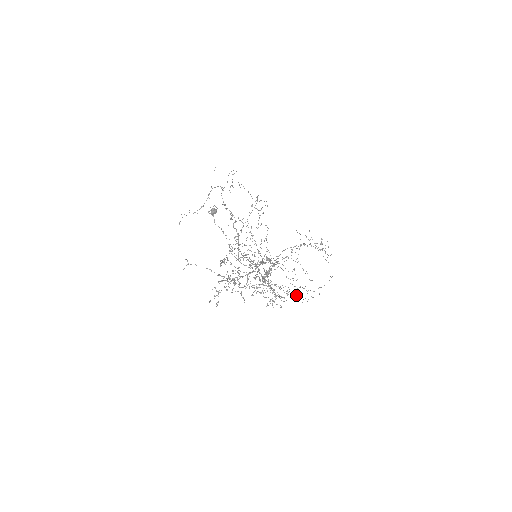
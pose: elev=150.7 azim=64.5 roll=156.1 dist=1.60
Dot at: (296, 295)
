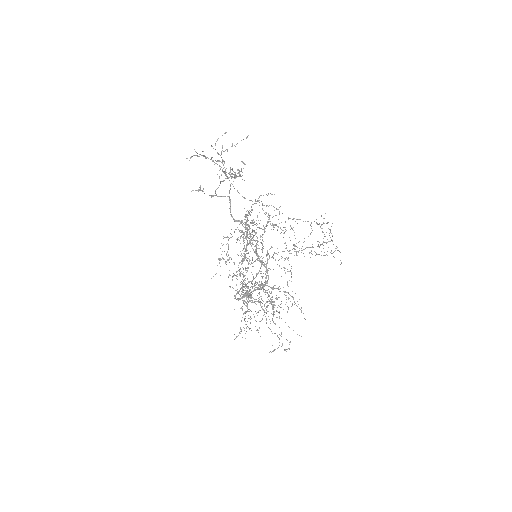
Dot at: occluded
